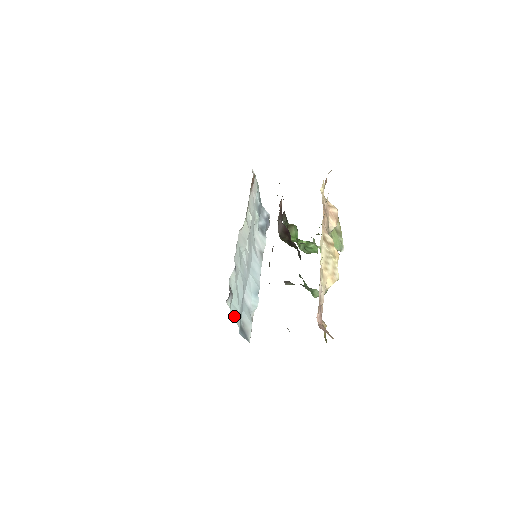
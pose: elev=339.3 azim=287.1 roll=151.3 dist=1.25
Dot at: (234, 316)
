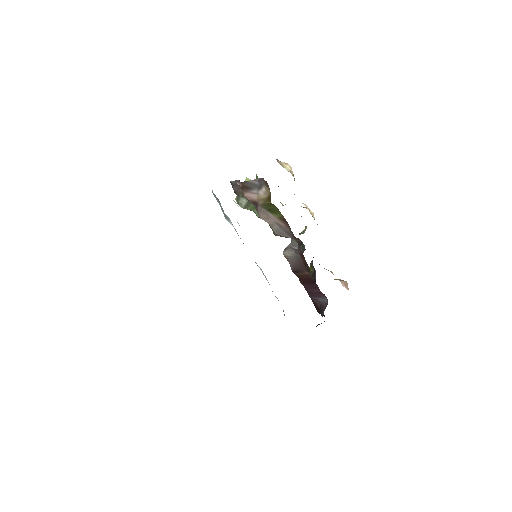
Dot at: occluded
